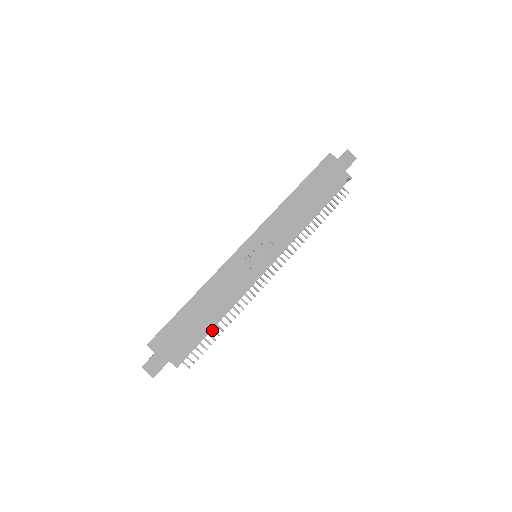
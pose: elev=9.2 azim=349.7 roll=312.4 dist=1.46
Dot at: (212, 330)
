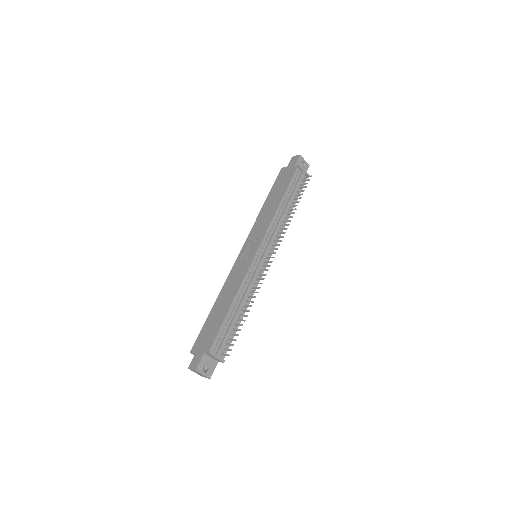
Dot at: (239, 321)
